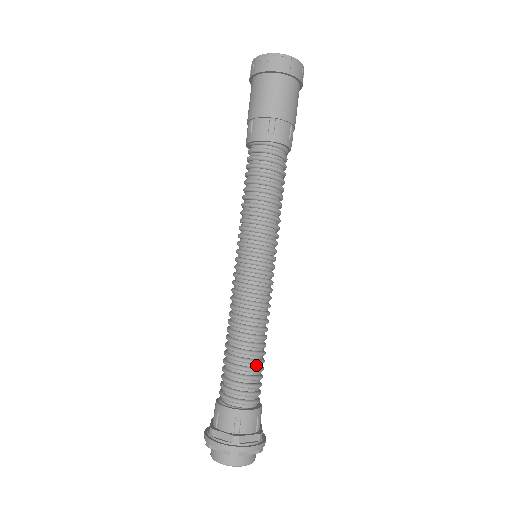
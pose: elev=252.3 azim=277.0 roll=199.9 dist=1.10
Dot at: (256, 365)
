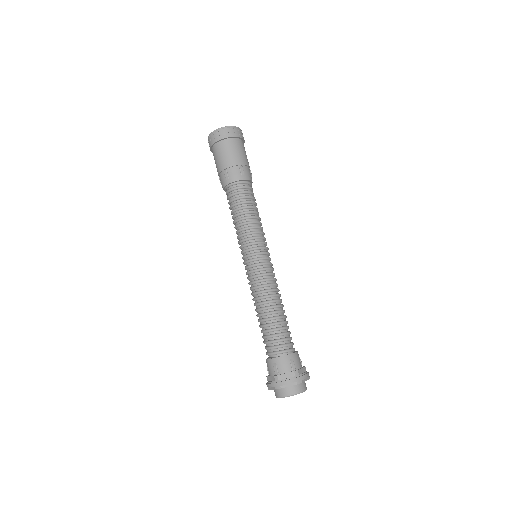
Dot at: (276, 326)
